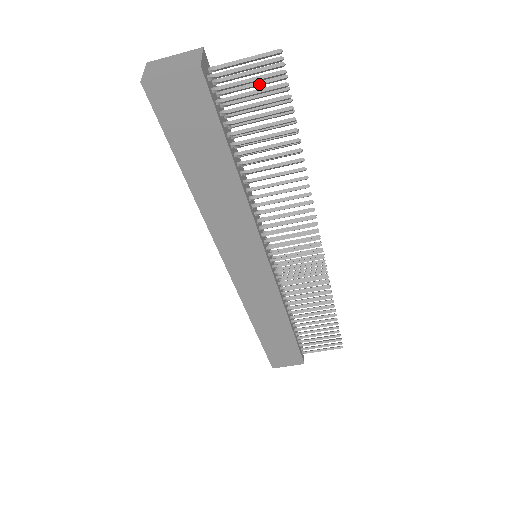
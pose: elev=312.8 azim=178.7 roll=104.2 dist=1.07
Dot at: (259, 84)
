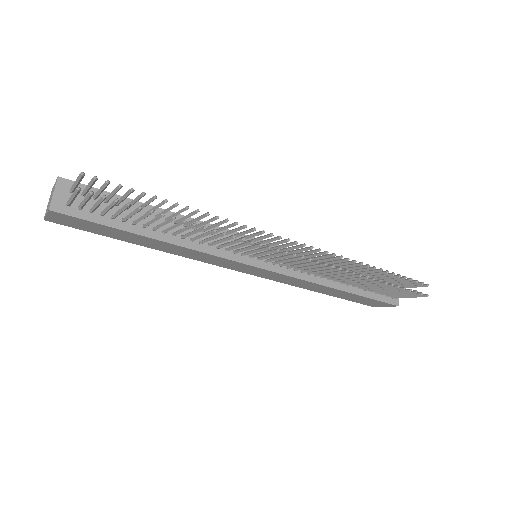
Dot at: (102, 190)
